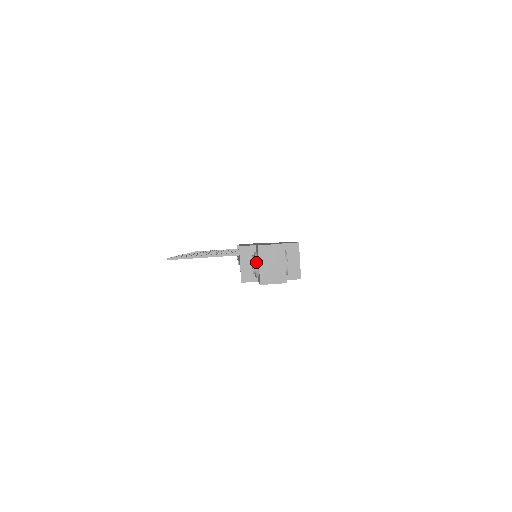
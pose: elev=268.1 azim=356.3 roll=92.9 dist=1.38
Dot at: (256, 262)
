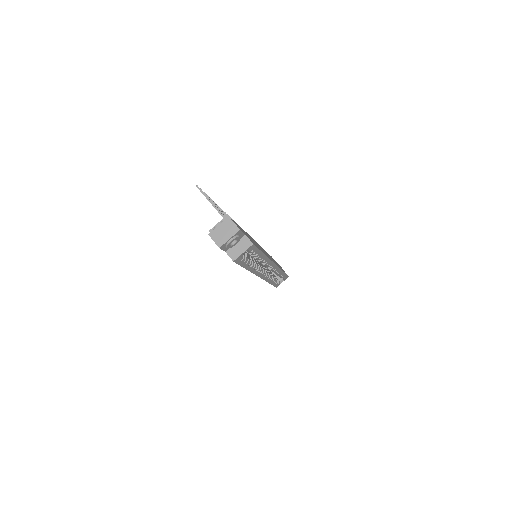
Dot at: (220, 223)
